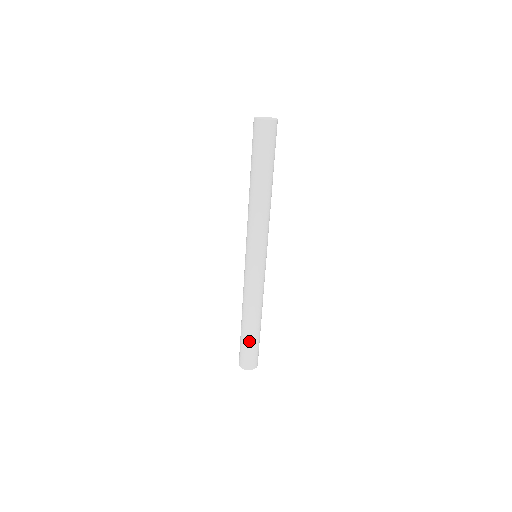
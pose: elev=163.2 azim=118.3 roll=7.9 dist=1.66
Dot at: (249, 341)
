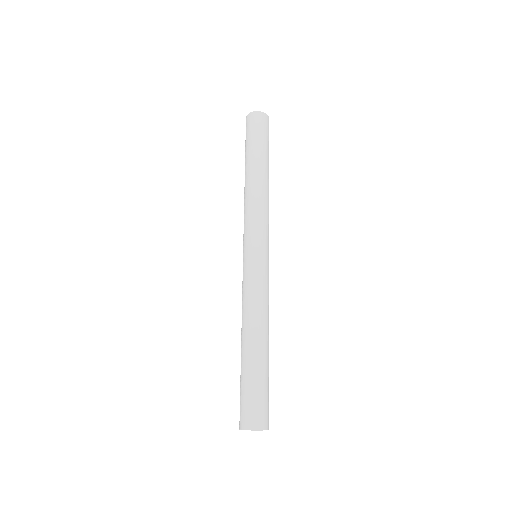
Dot at: (255, 374)
